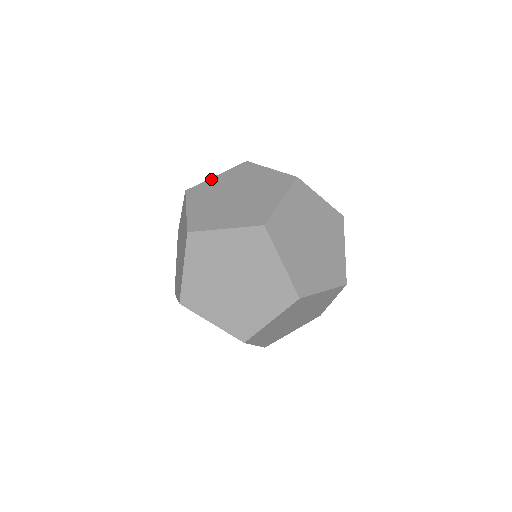
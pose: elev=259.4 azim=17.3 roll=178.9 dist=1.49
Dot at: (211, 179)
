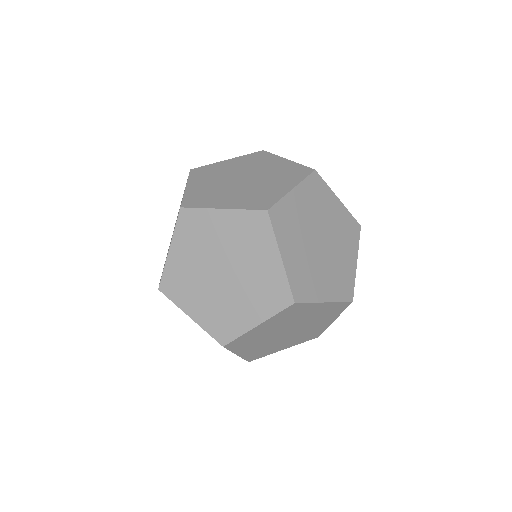
Dot at: occluded
